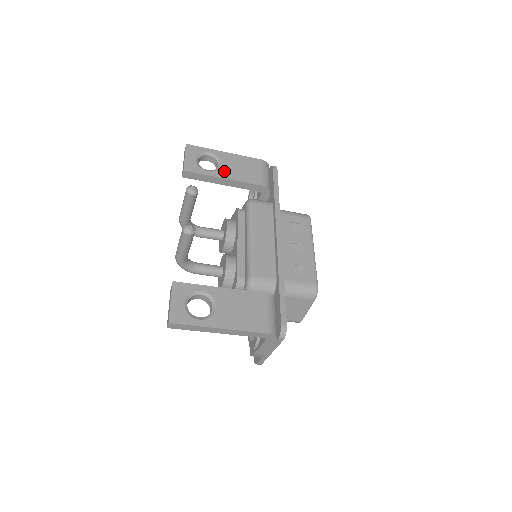
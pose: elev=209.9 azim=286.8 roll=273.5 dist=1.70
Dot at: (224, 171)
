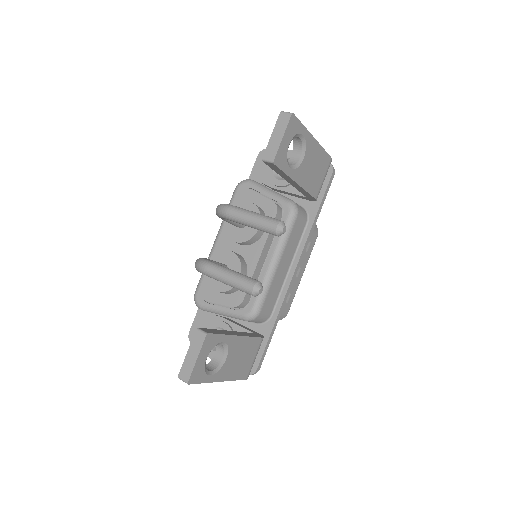
Dot at: (301, 171)
